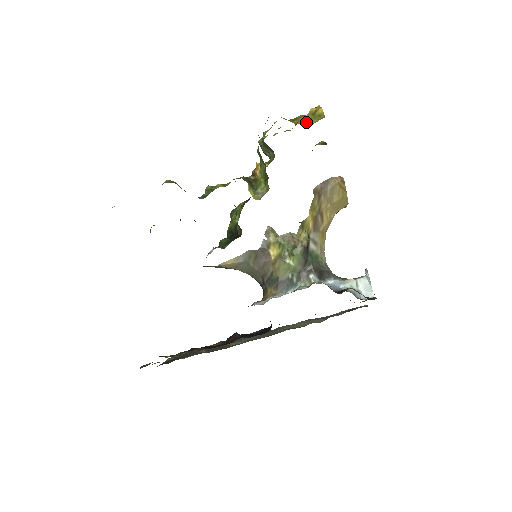
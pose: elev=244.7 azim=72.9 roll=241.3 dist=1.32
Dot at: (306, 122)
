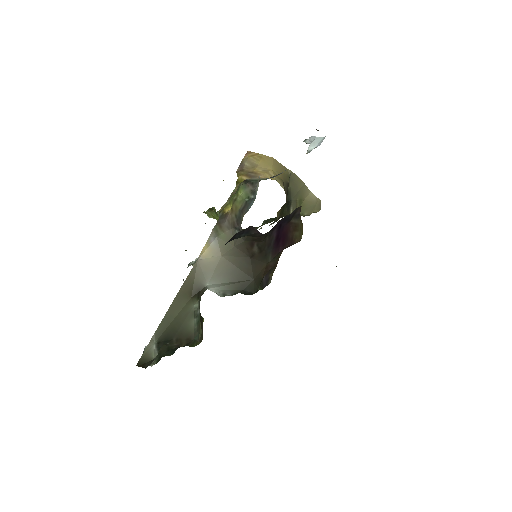
Dot at: occluded
